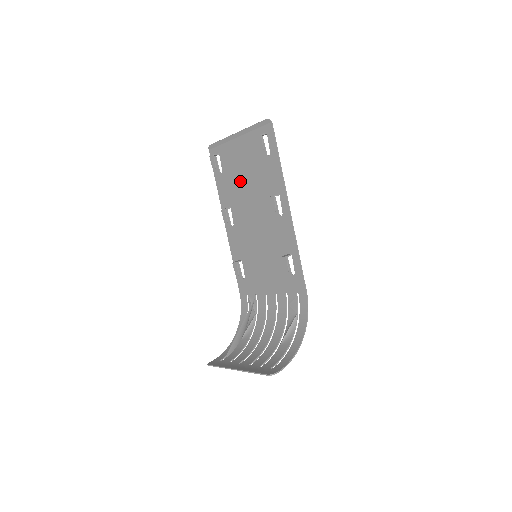
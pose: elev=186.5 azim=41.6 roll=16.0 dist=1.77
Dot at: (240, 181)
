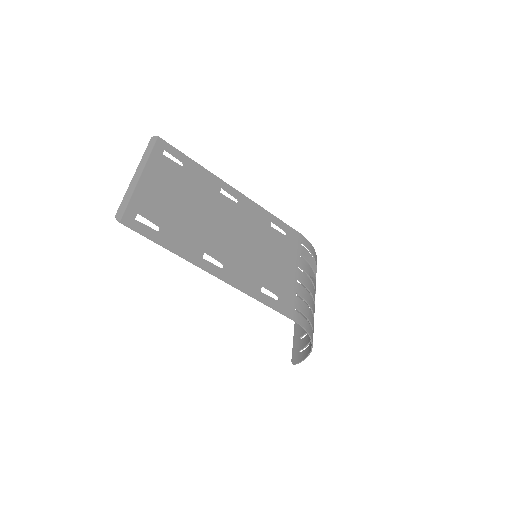
Dot at: (190, 197)
